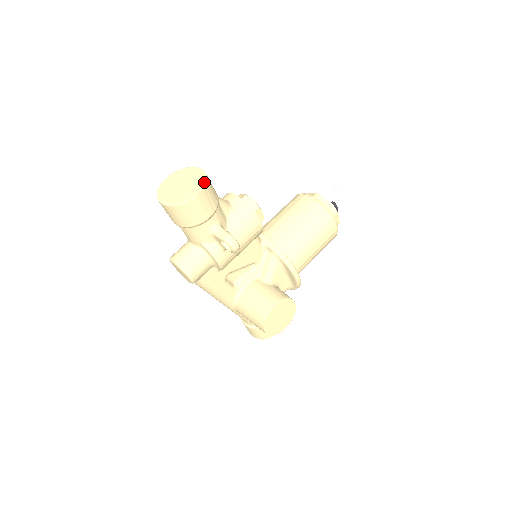
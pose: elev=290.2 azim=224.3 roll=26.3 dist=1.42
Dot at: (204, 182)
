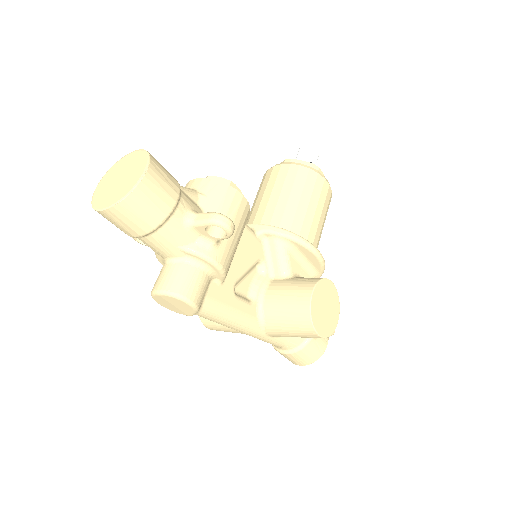
Dot at: (147, 156)
